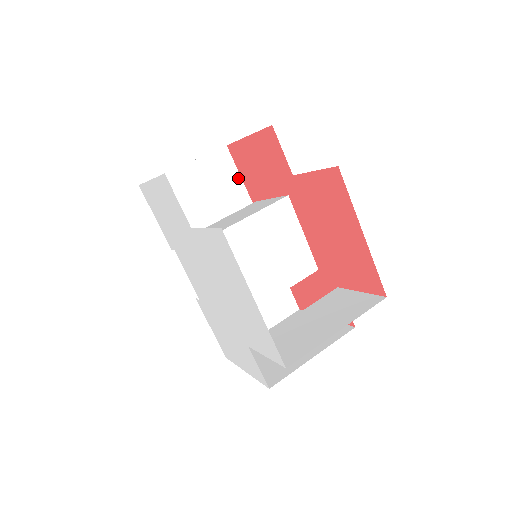
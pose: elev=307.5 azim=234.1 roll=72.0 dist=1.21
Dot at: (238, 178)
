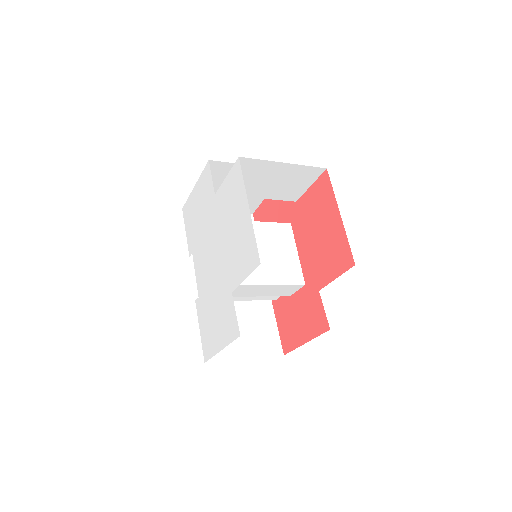
Dot at: occluded
